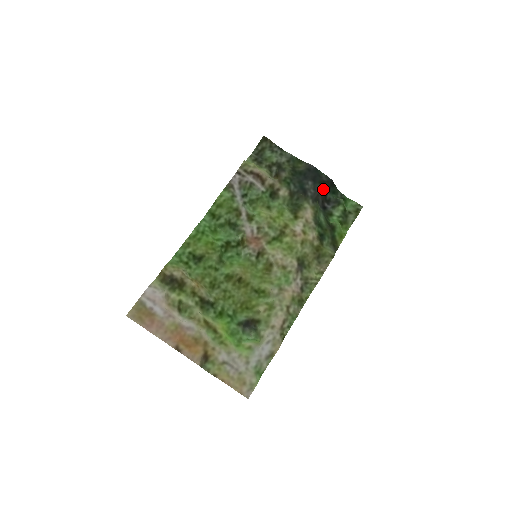
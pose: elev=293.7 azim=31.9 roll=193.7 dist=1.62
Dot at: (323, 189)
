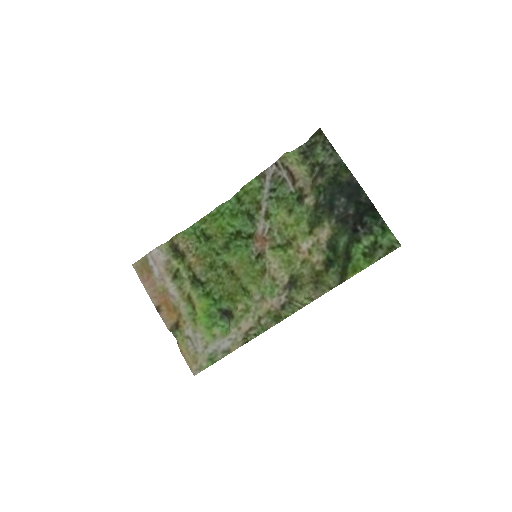
Dot at: (357, 211)
